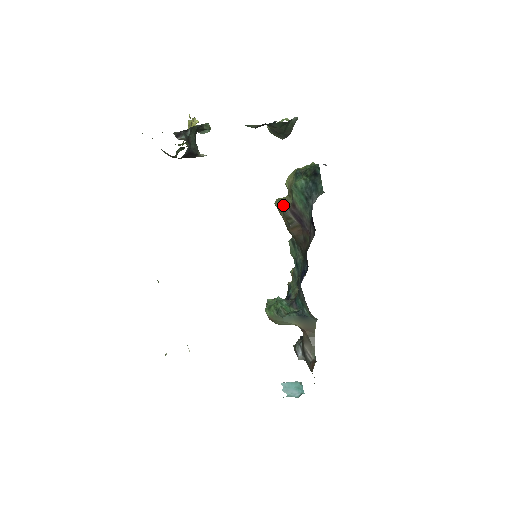
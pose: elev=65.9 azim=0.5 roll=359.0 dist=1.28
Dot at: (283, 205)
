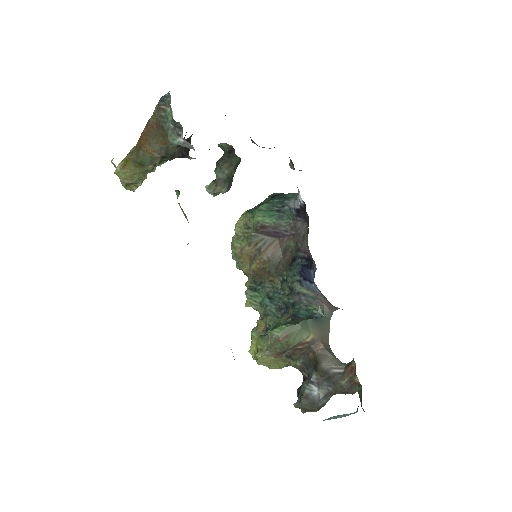
Dot at: (245, 238)
